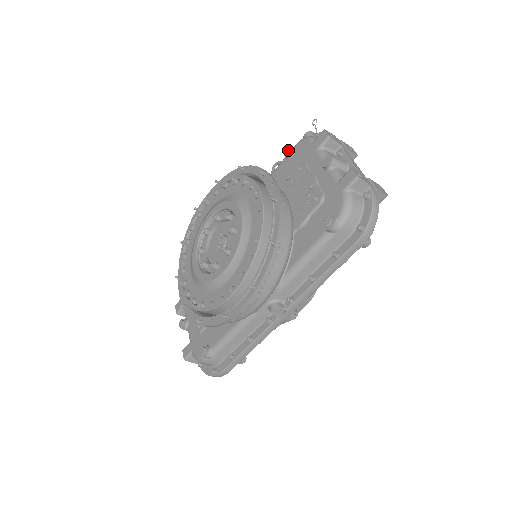
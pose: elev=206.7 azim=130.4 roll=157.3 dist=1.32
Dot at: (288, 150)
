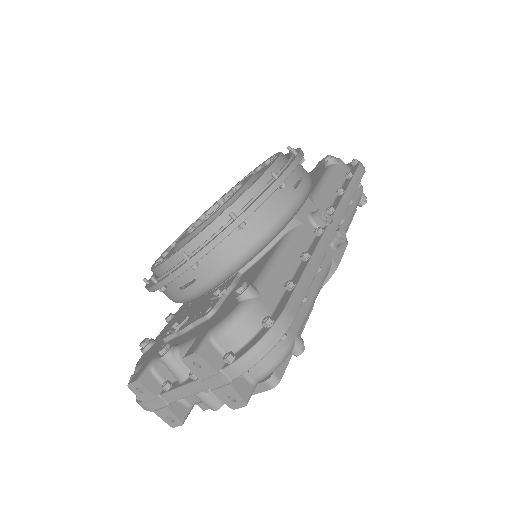
Dot at: occluded
